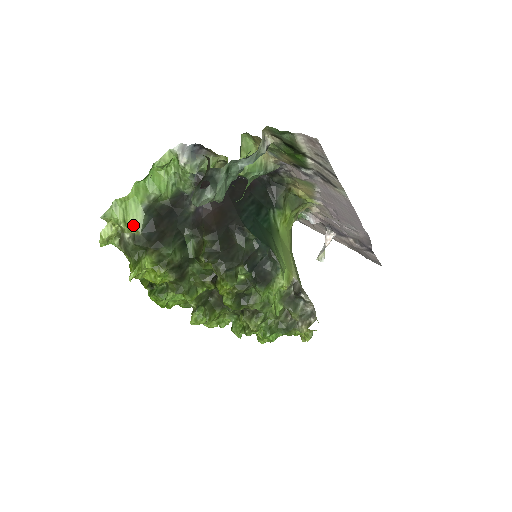
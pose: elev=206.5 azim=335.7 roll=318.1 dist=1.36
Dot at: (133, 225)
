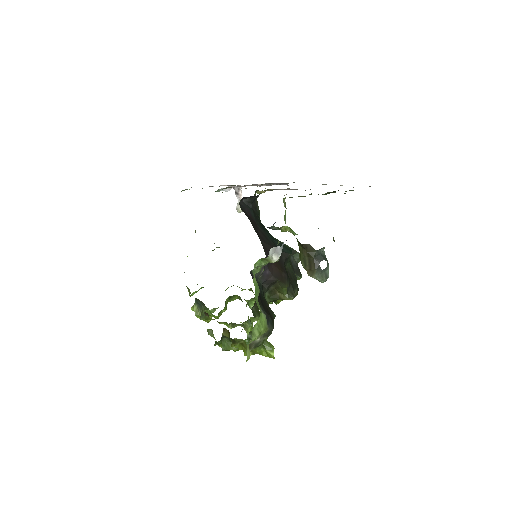
Dot at: (264, 329)
